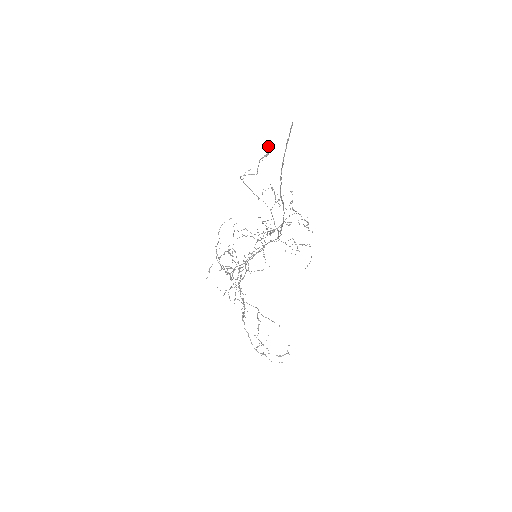
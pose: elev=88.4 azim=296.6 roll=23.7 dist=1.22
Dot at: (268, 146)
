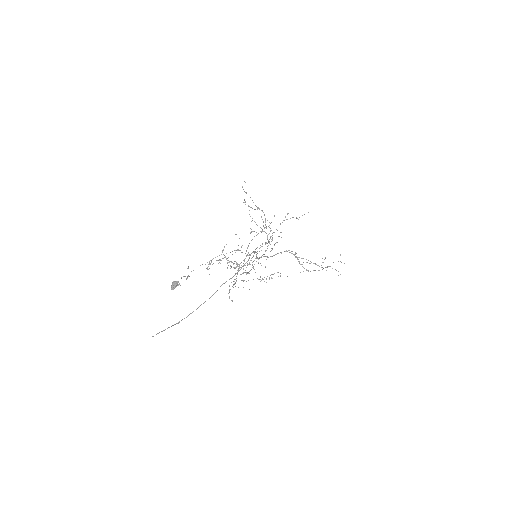
Dot at: (173, 286)
